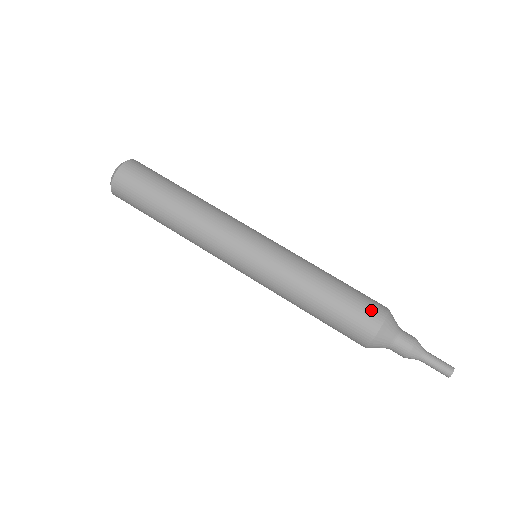
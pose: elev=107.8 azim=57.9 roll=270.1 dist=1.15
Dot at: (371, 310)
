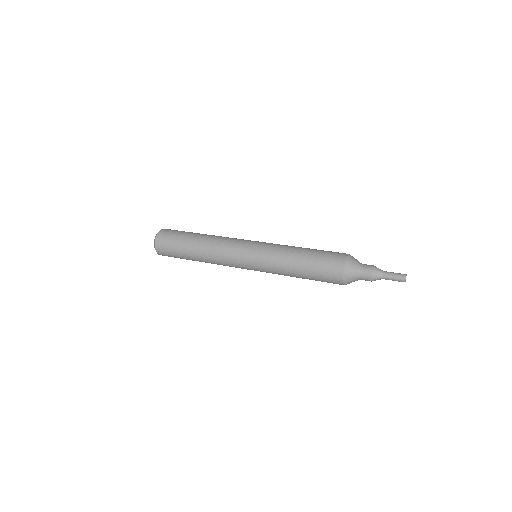
Dot at: occluded
